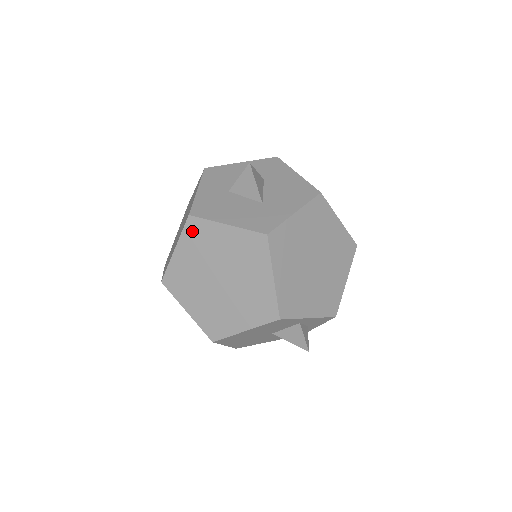
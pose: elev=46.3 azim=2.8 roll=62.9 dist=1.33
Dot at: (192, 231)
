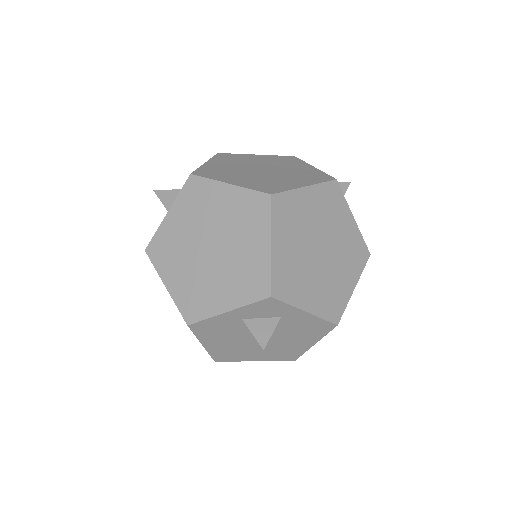
Dot at: occluded
